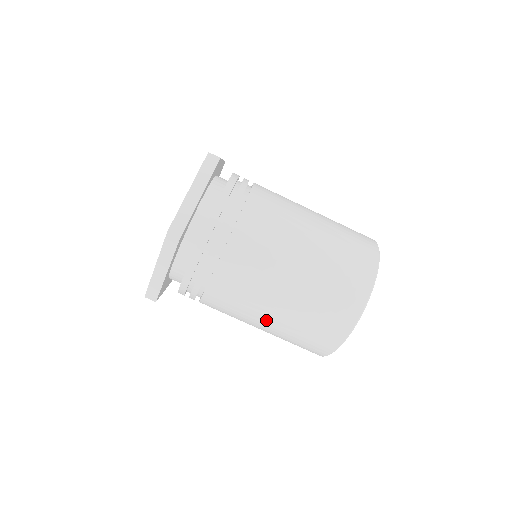
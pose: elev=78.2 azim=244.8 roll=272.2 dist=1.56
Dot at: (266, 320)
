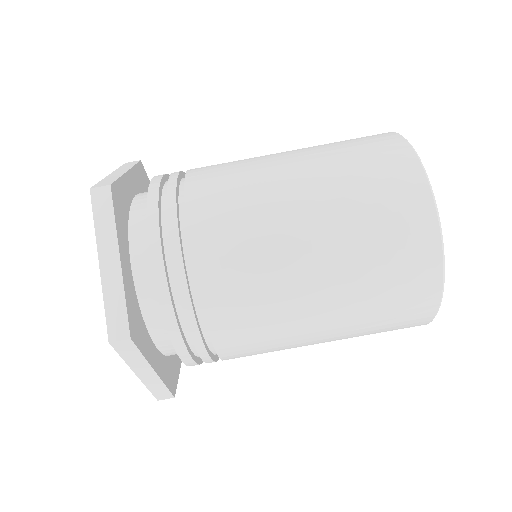
Dot at: (319, 340)
